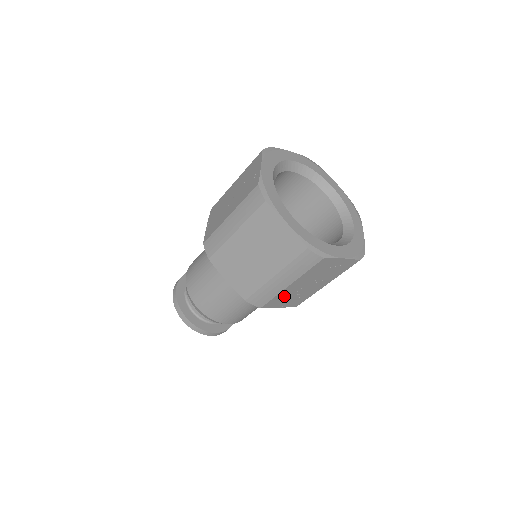
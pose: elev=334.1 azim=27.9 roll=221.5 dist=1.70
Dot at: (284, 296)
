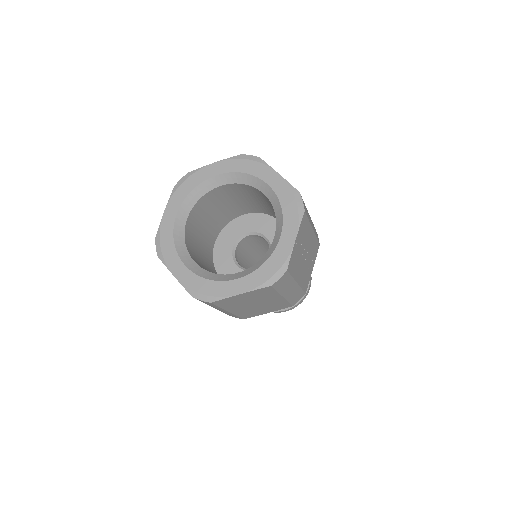
Dot at: (305, 276)
